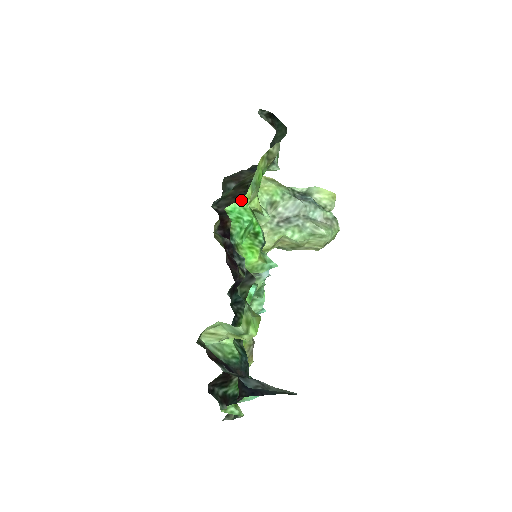
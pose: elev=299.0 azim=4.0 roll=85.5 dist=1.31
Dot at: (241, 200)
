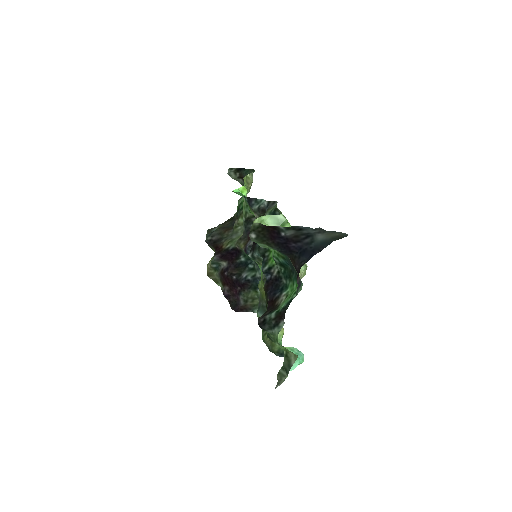
Dot at: (241, 189)
